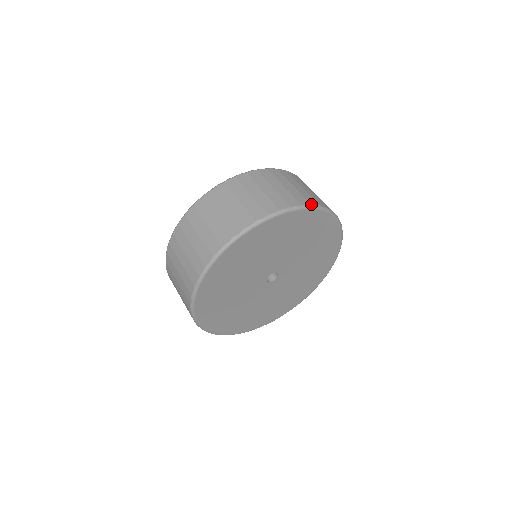
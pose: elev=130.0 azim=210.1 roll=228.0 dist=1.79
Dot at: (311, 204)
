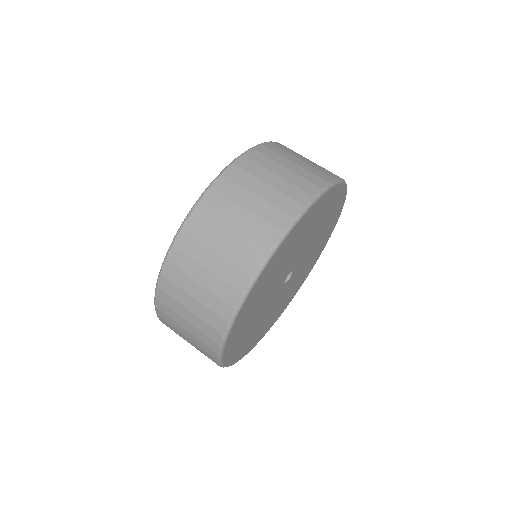
Dot at: (329, 182)
